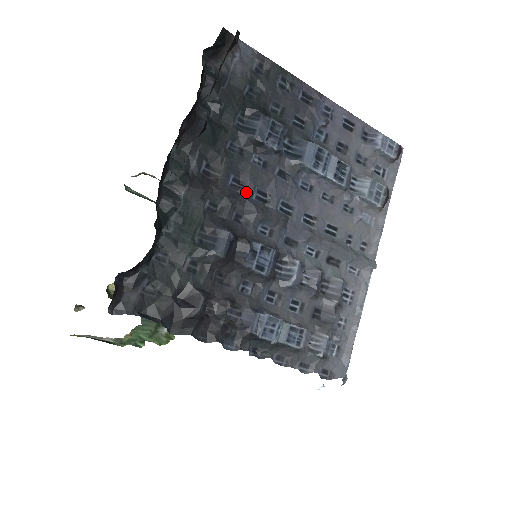
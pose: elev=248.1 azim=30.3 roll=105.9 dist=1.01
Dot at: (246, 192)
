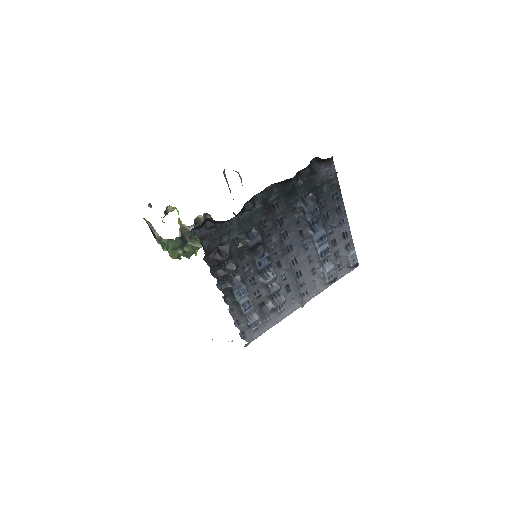
Dot at: (281, 227)
